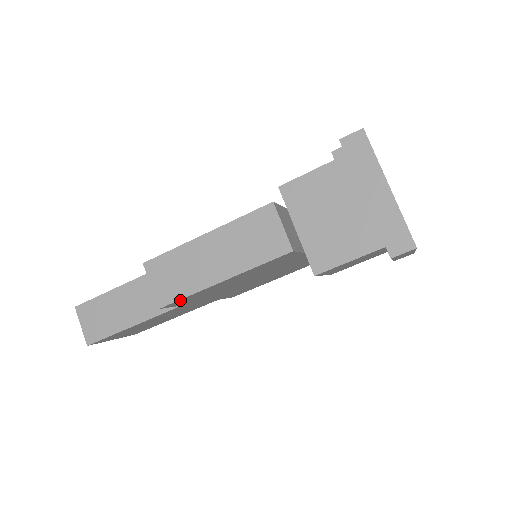
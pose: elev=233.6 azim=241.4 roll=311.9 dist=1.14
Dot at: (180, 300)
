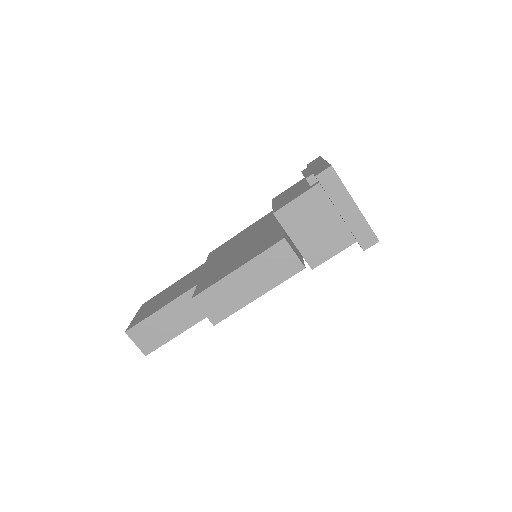
Dot at: (227, 315)
